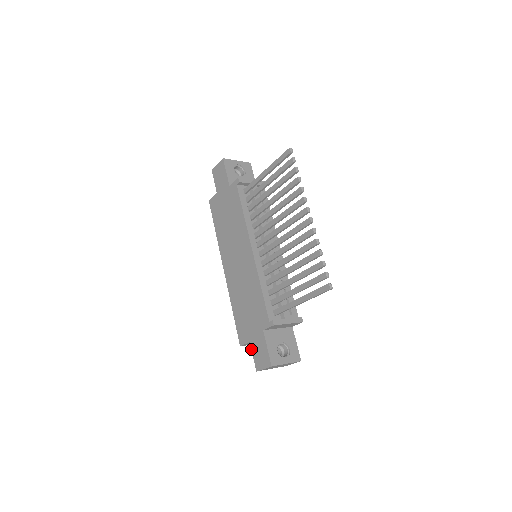
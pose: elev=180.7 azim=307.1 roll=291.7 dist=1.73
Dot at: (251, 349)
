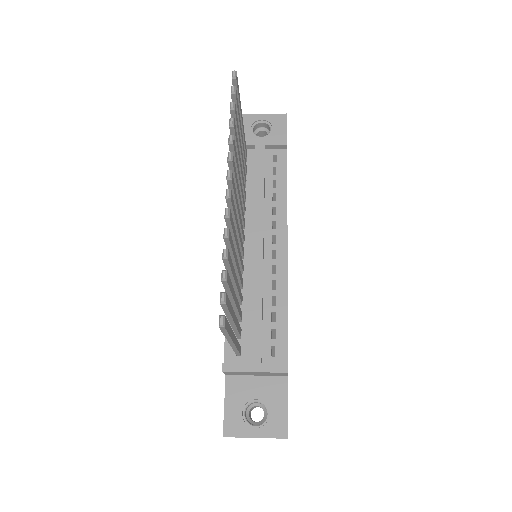
Dot at: occluded
